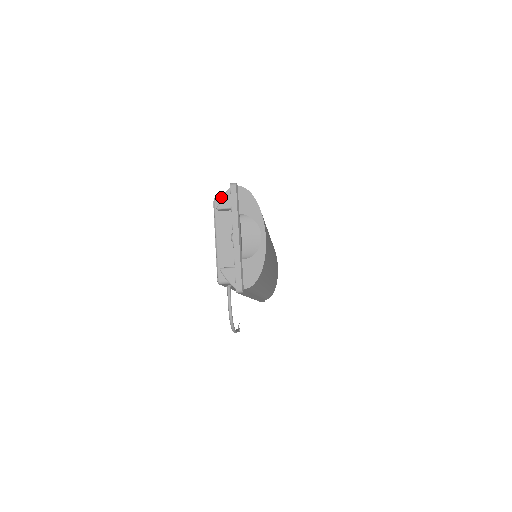
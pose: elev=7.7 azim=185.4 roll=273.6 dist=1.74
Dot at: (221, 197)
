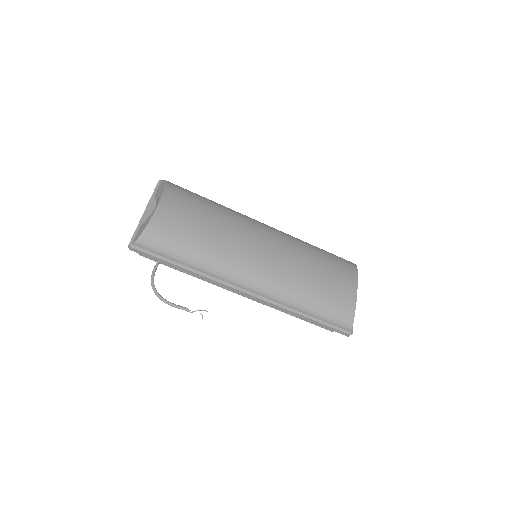
Dot at: occluded
